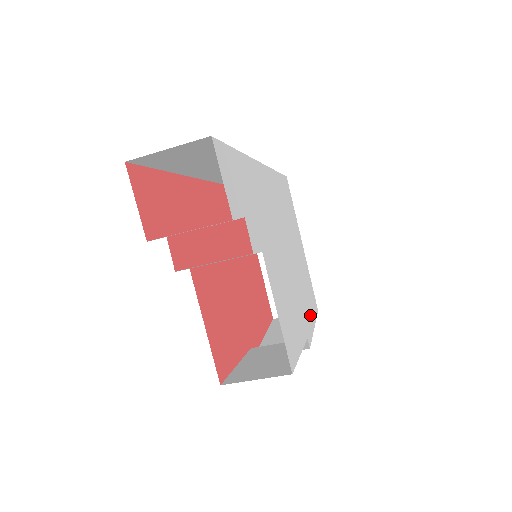
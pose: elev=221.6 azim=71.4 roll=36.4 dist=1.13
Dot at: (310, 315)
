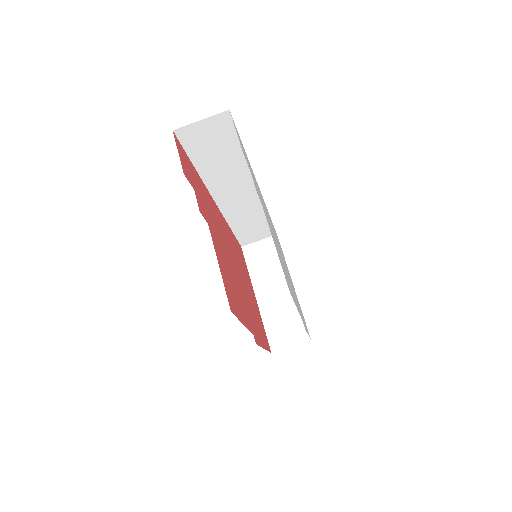
Dot at: occluded
